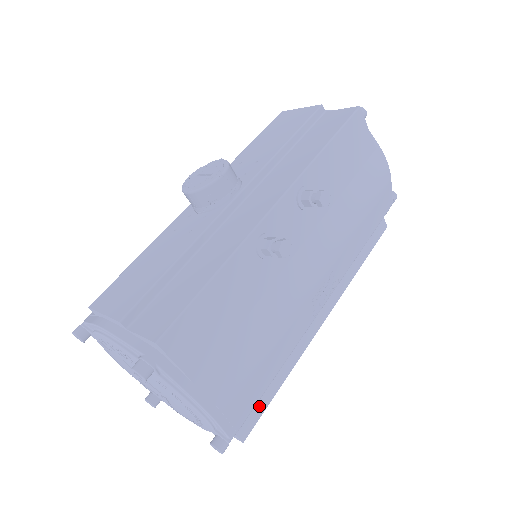
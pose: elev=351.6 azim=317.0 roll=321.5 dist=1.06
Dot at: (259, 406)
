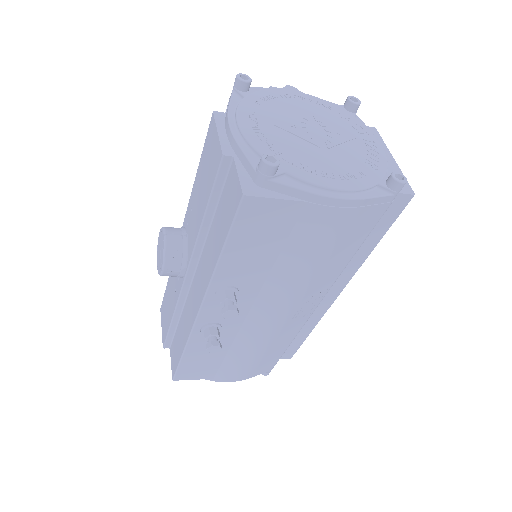
Dot at: (293, 346)
